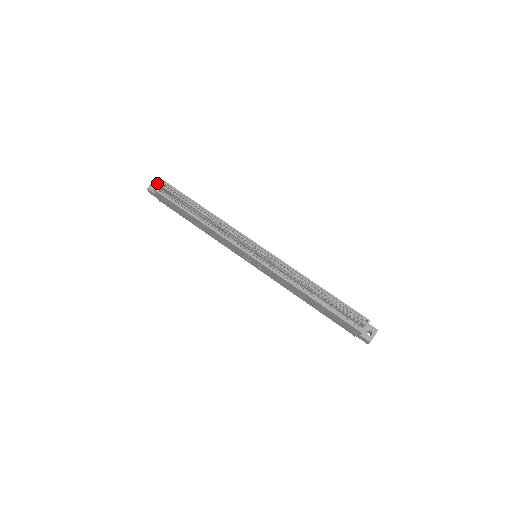
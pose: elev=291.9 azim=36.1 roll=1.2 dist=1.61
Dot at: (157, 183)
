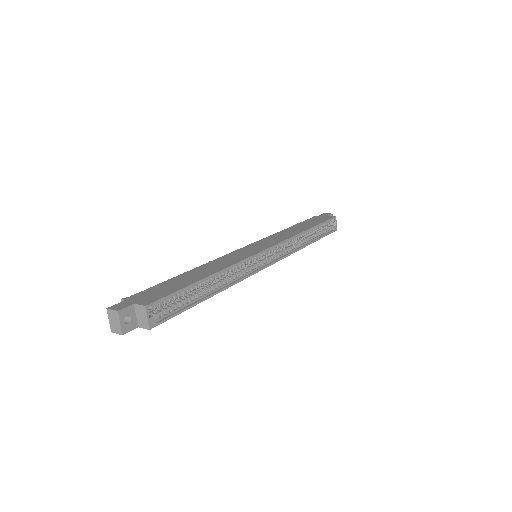
Dot at: (126, 314)
